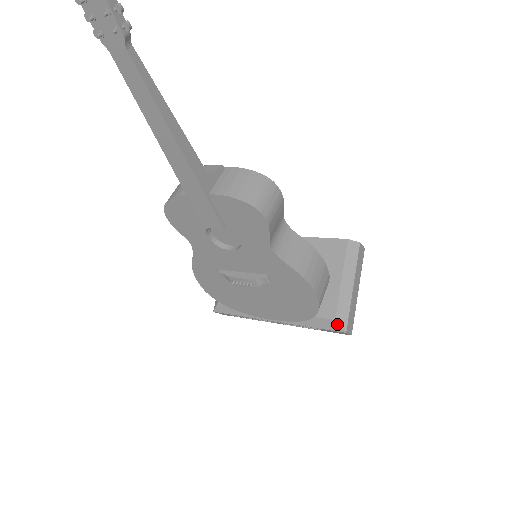
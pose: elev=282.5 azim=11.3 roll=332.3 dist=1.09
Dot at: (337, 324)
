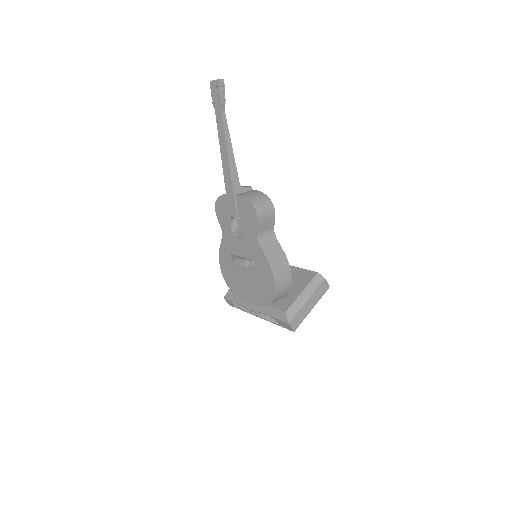
Dot at: (286, 316)
